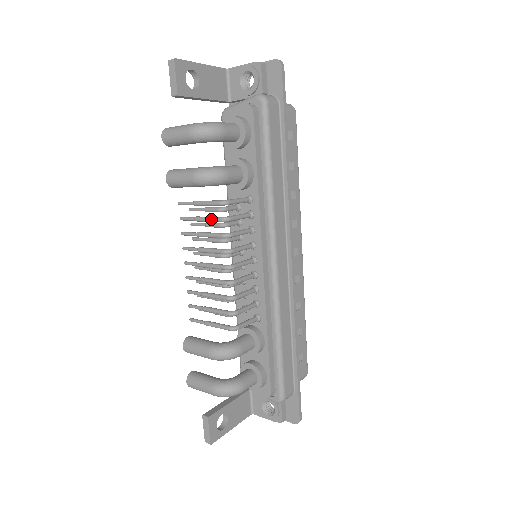
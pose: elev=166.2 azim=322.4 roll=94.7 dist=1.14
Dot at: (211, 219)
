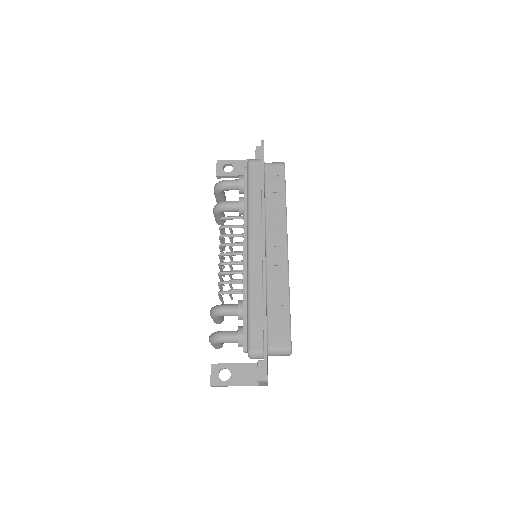
Dot at: (220, 231)
